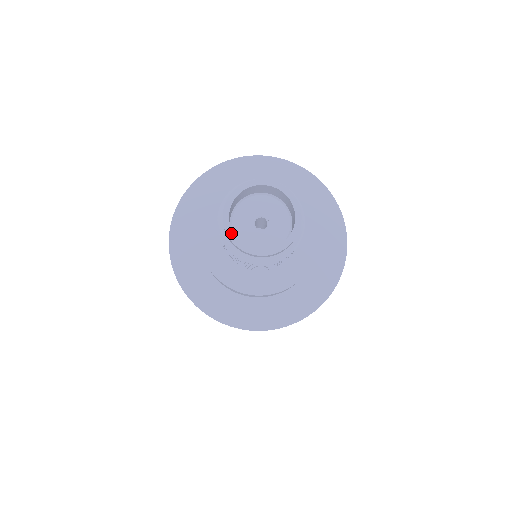
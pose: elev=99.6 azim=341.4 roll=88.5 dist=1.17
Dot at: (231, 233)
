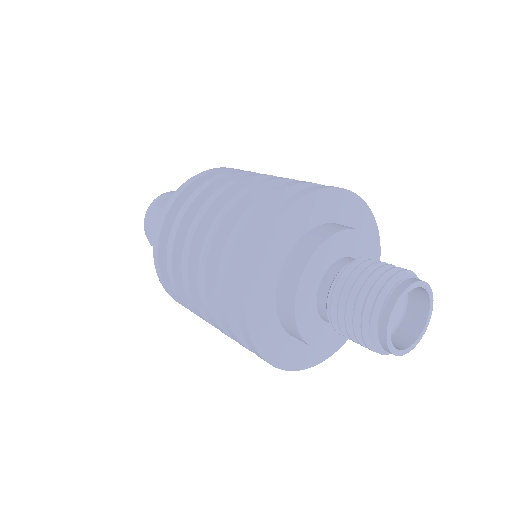
Dot at: (389, 333)
